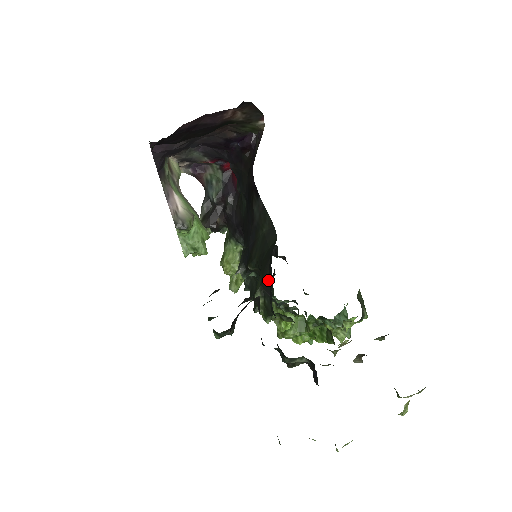
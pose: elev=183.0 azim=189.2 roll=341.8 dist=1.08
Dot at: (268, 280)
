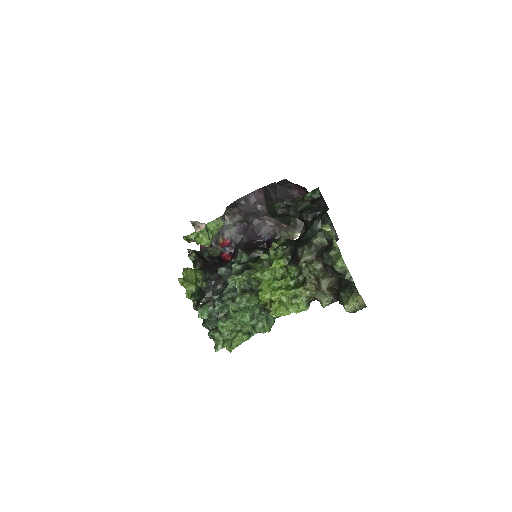
Dot at: occluded
